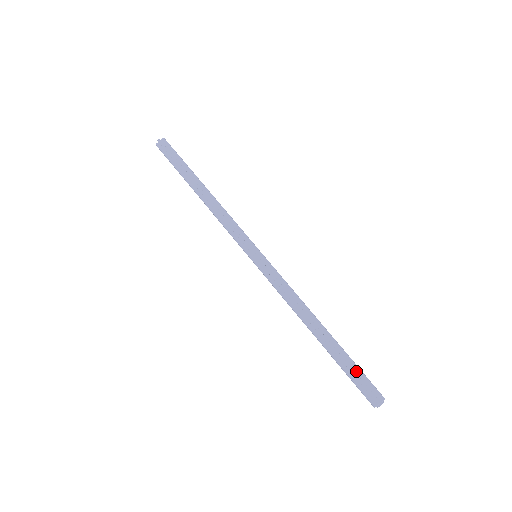
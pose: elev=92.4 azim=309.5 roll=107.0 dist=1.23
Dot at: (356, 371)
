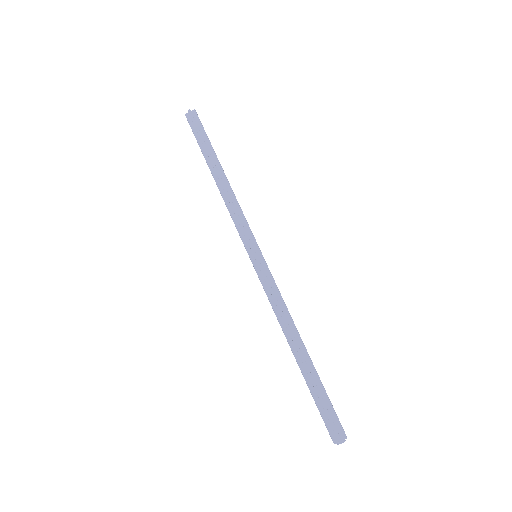
Dot at: (325, 402)
